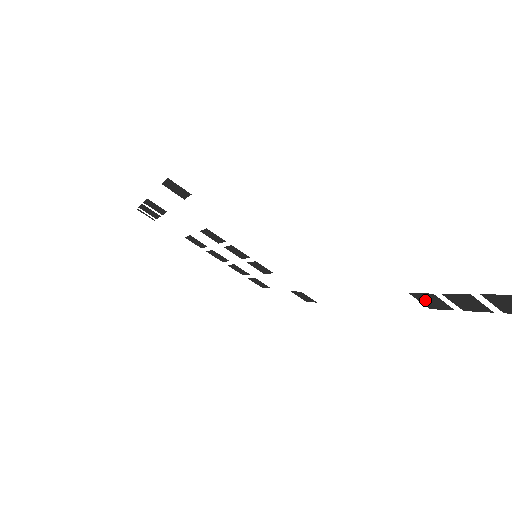
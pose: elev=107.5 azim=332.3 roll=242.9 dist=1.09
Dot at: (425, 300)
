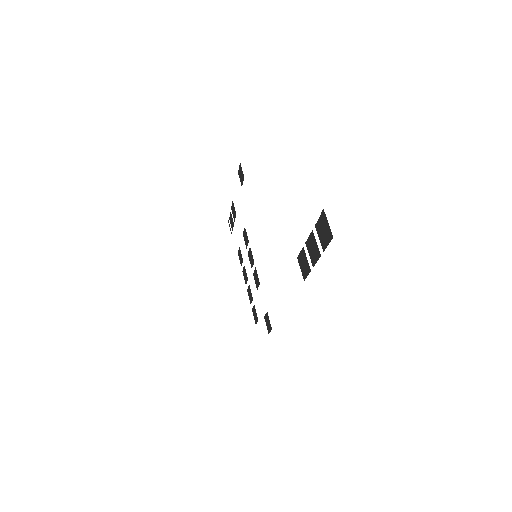
Dot at: (302, 264)
